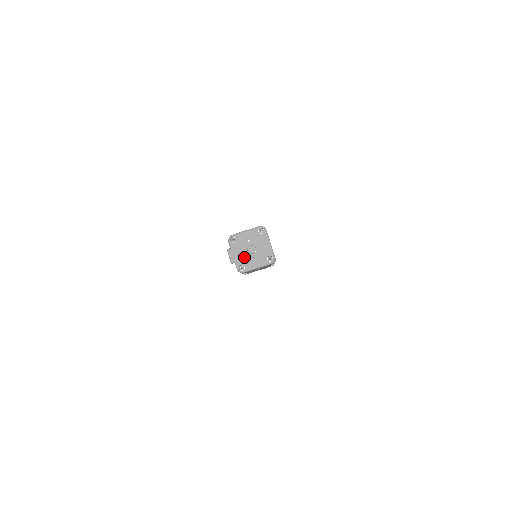
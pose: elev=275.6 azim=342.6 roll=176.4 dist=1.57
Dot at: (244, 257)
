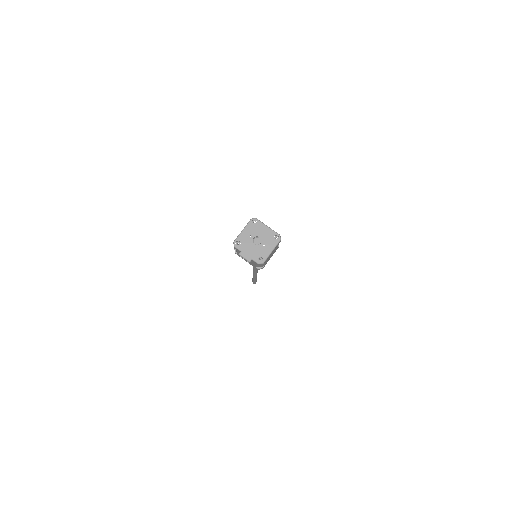
Dot at: (256, 250)
